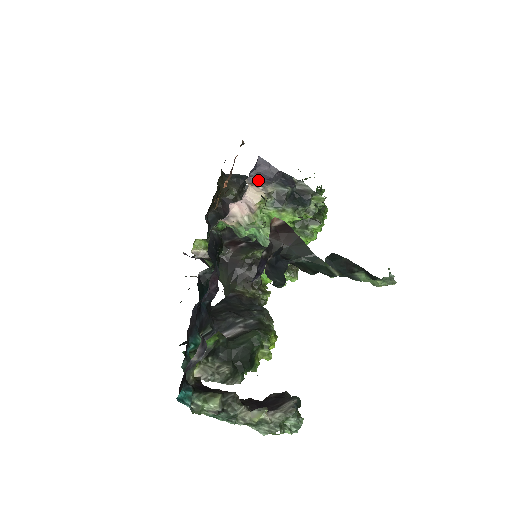
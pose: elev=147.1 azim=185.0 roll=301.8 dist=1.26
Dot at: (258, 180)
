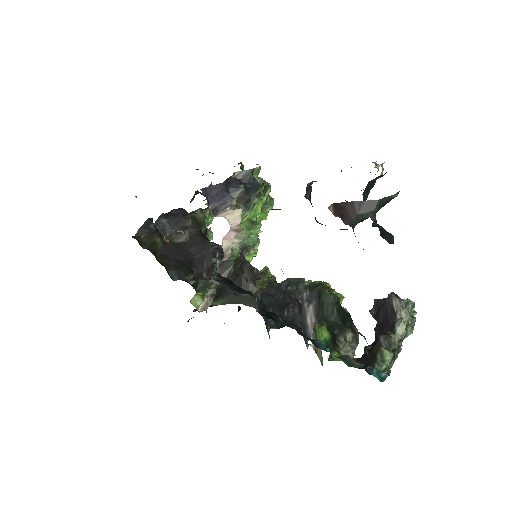
Dot at: (219, 206)
